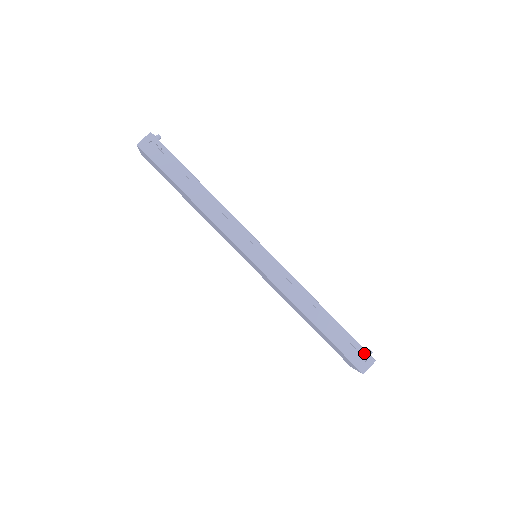
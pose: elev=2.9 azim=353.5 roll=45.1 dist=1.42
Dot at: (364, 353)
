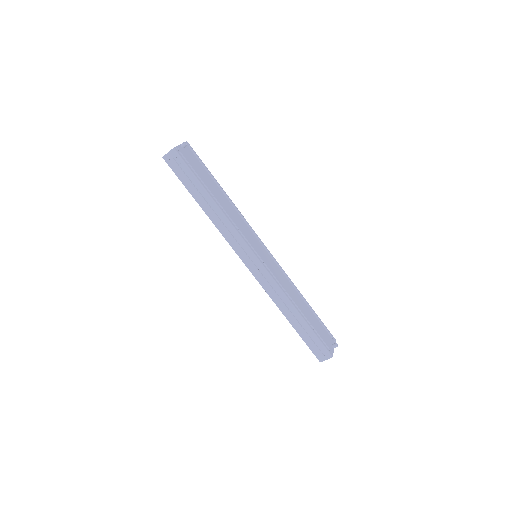
Dot at: (324, 350)
